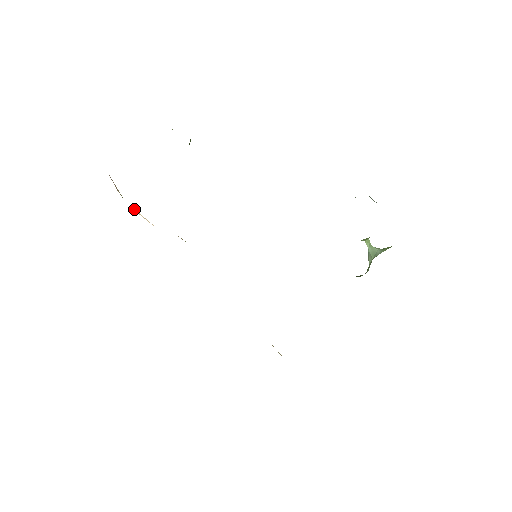
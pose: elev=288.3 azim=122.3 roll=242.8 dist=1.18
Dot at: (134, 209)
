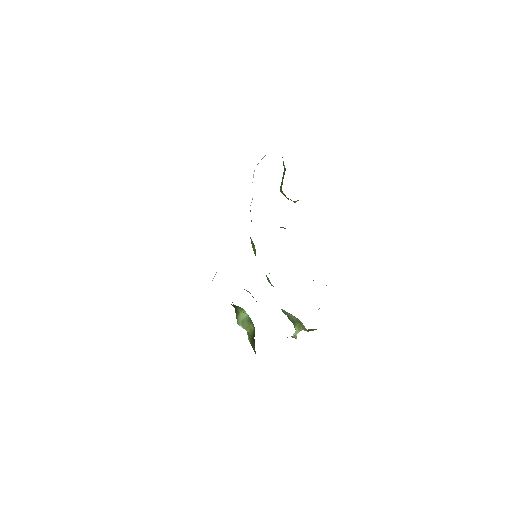
Dot at: occluded
